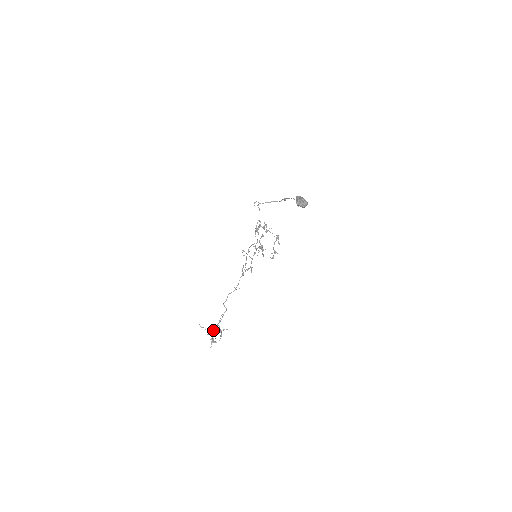
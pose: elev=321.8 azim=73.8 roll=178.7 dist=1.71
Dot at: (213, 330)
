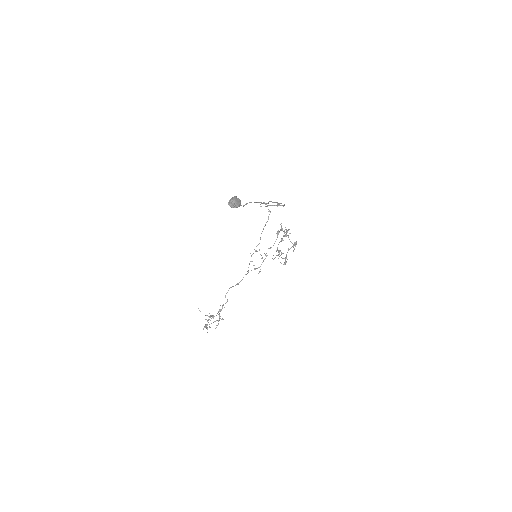
Dot at: (210, 317)
